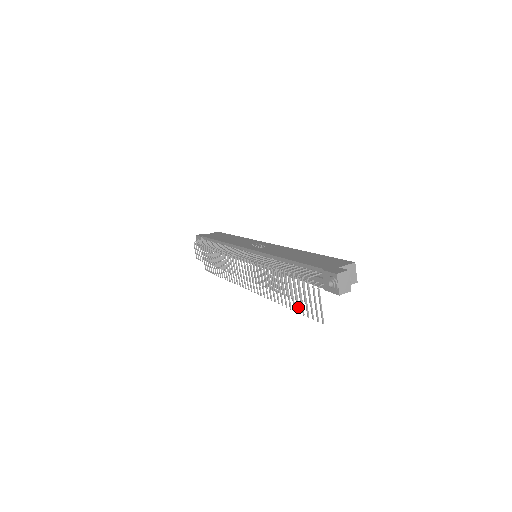
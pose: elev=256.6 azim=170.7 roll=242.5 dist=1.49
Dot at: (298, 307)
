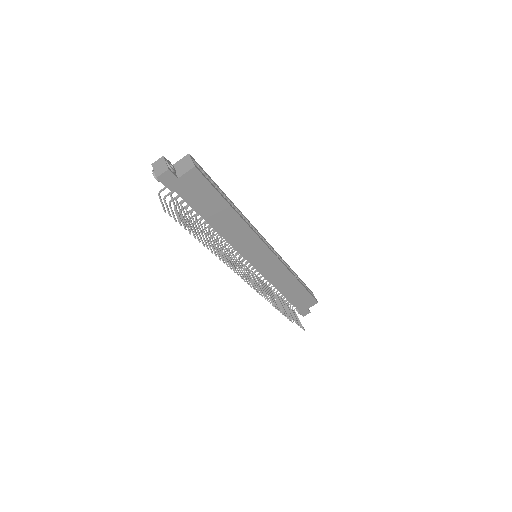
Dot at: (203, 239)
